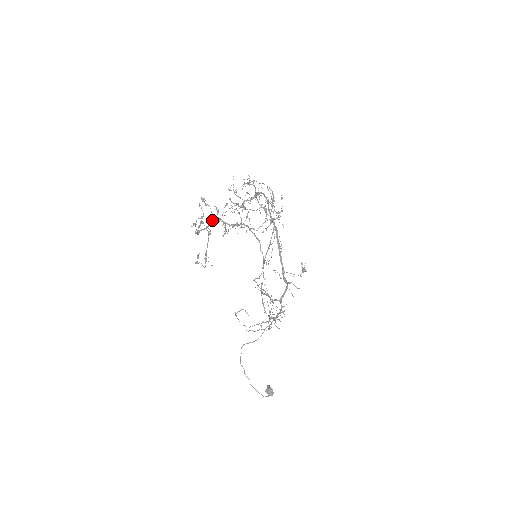
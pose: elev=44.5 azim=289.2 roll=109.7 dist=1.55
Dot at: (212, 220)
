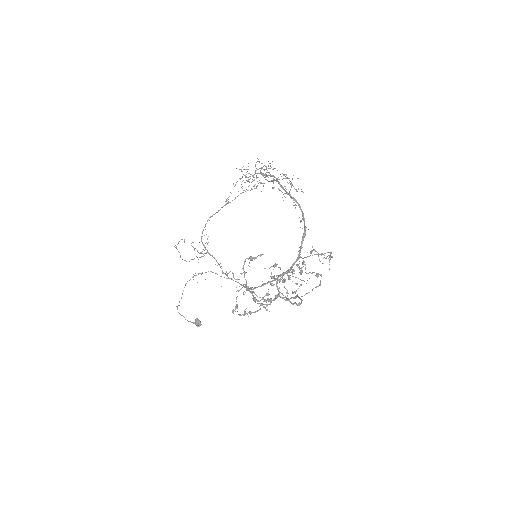
Dot at: occluded
